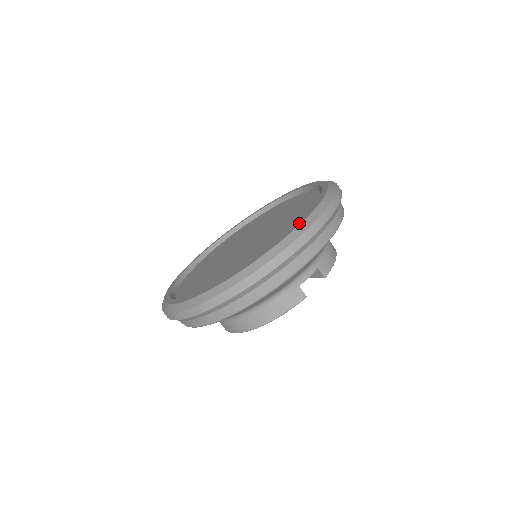
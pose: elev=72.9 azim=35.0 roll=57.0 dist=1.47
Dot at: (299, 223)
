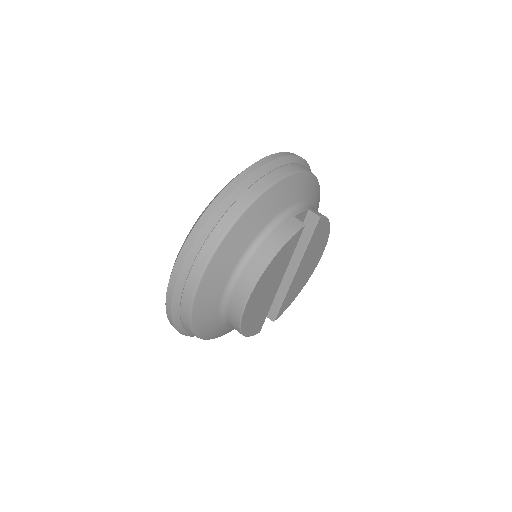
Dot at: occluded
